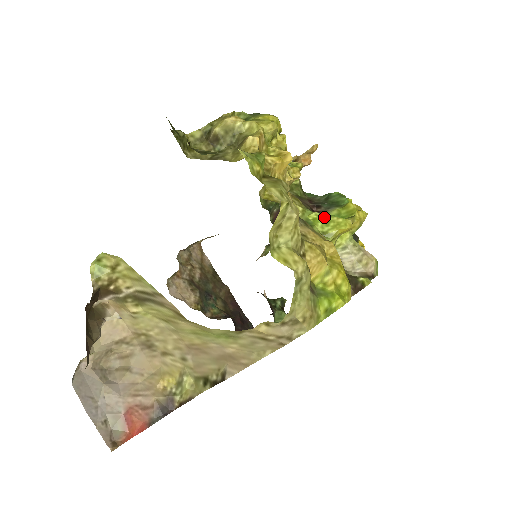
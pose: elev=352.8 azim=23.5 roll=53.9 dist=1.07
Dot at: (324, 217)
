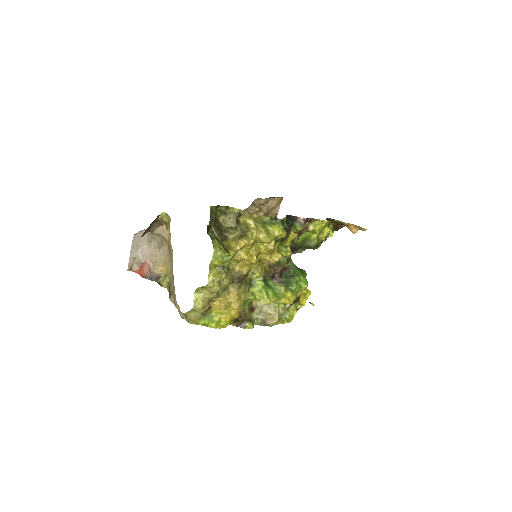
Dot at: (263, 288)
